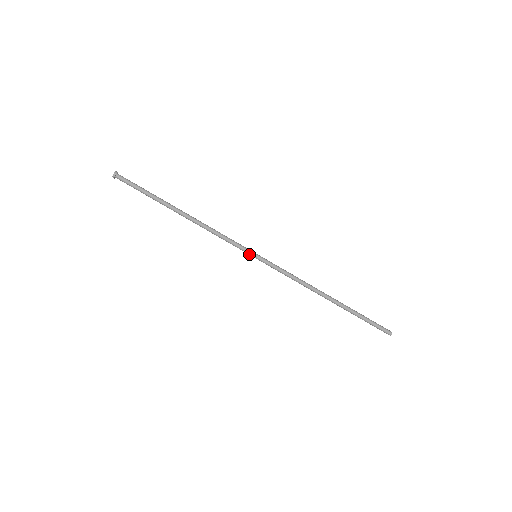
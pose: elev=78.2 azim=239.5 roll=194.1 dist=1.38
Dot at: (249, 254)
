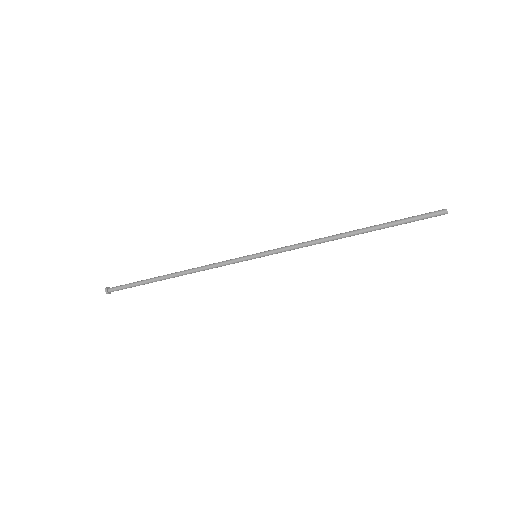
Dot at: occluded
